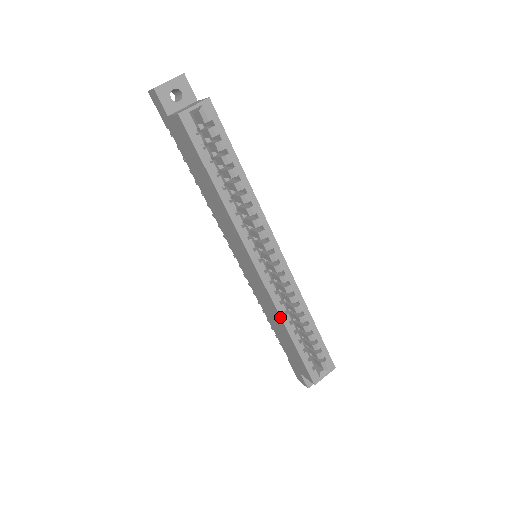
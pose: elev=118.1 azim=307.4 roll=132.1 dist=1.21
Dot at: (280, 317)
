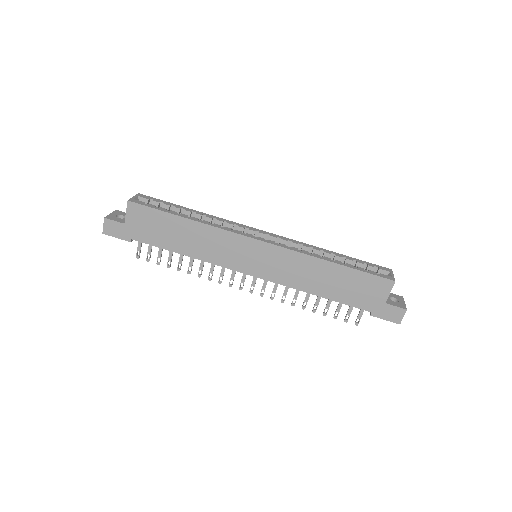
Dot at: (310, 256)
